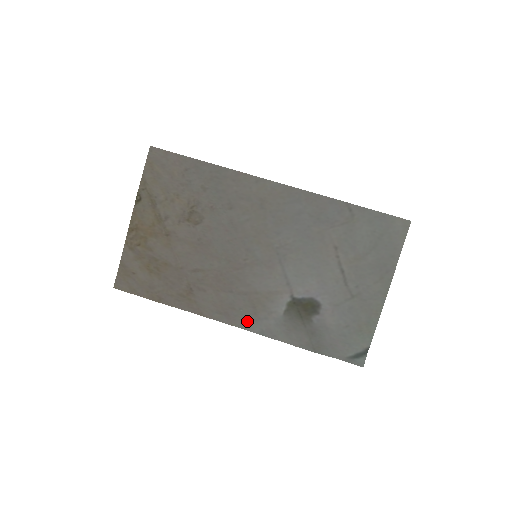
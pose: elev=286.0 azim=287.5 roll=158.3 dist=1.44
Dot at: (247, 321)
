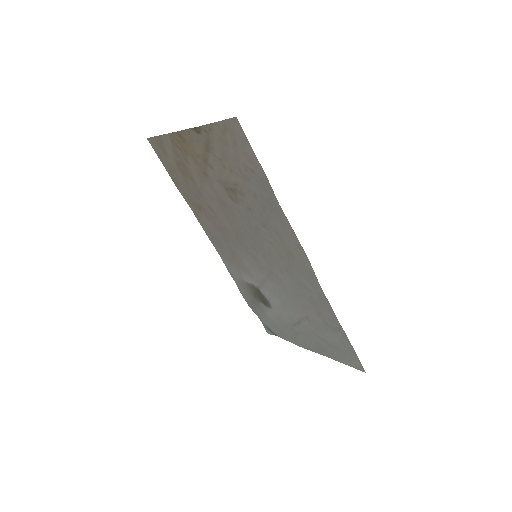
Dot at: (224, 256)
